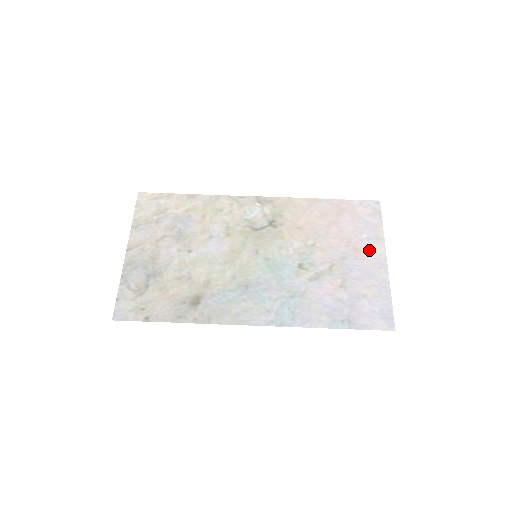
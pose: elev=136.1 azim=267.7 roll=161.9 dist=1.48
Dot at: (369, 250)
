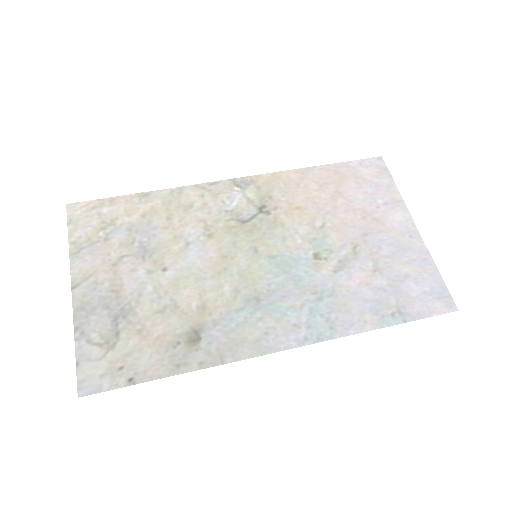
Dot at: (391, 218)
